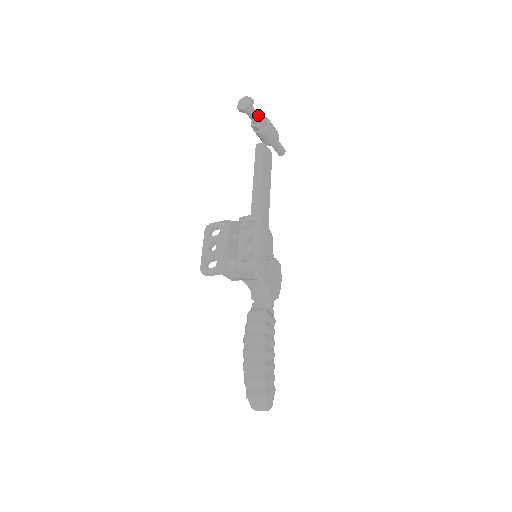
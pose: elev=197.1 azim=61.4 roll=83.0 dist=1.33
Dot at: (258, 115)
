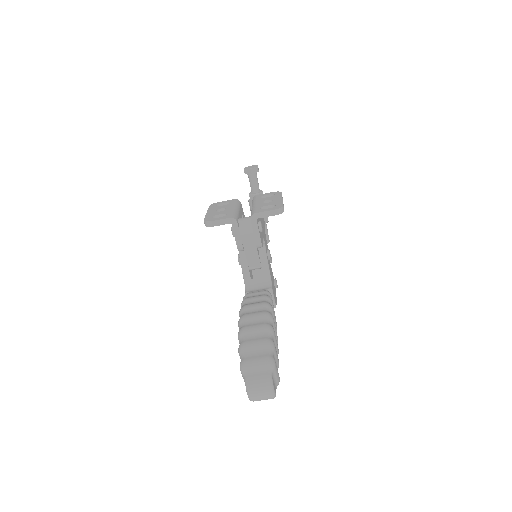
Dot at: occluded
